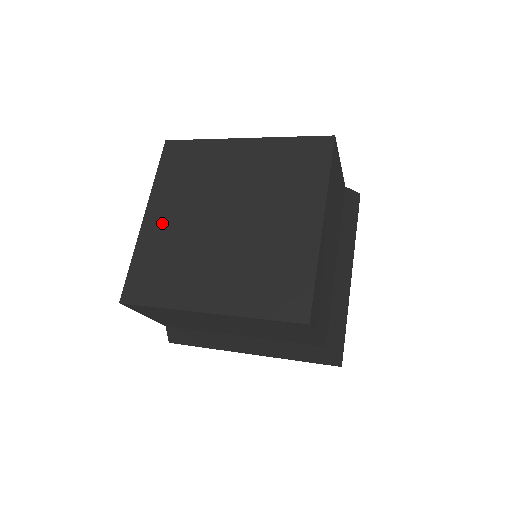
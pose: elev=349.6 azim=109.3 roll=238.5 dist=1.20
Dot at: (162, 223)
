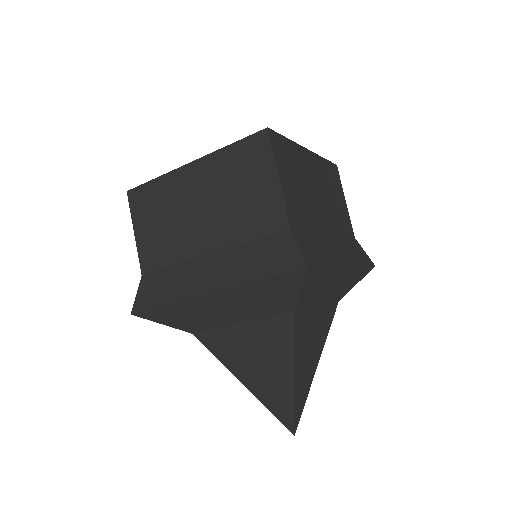
Dot at: occluded
